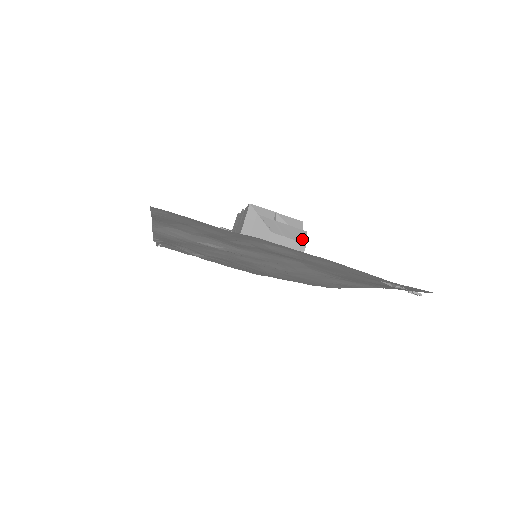
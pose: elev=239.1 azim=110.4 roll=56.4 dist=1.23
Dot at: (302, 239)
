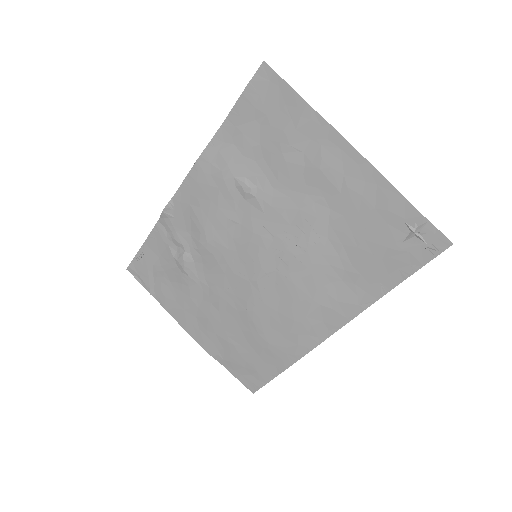
Dot at: occluded
